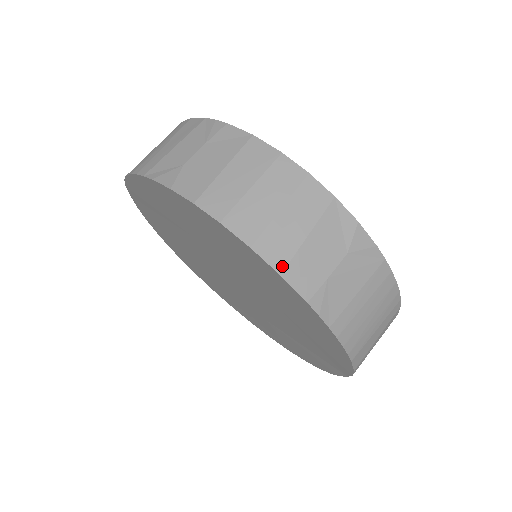
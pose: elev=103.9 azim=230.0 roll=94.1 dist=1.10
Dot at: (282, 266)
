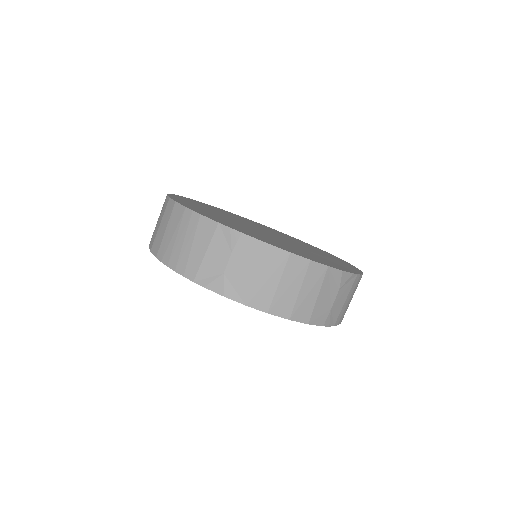
Dot at: (308, 319)
